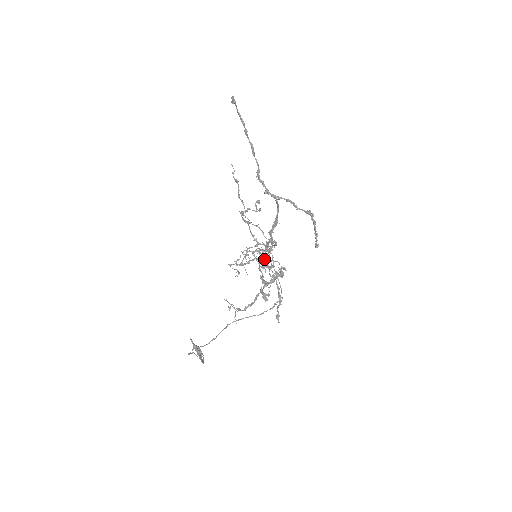
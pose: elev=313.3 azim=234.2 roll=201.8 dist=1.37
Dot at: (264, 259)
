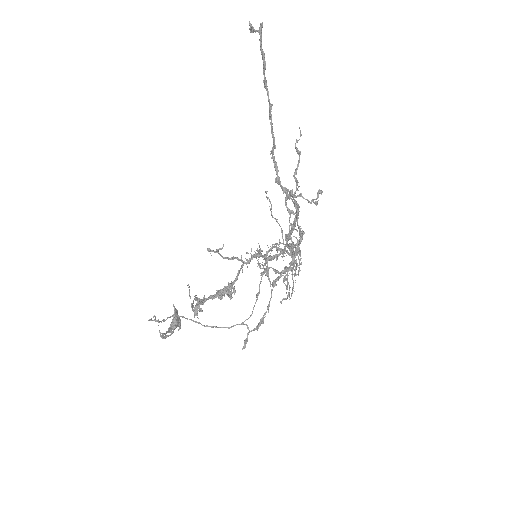
Dot at: (297, 266)
